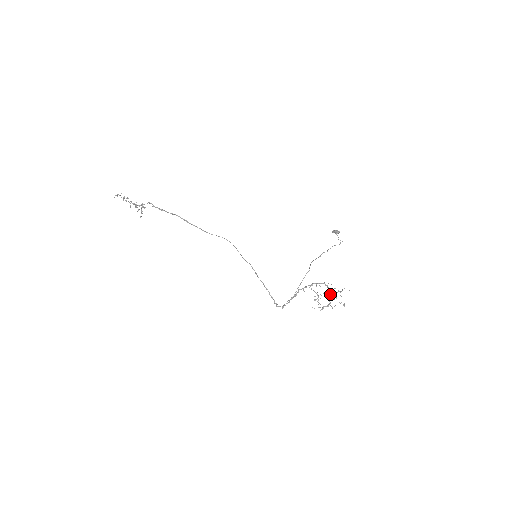
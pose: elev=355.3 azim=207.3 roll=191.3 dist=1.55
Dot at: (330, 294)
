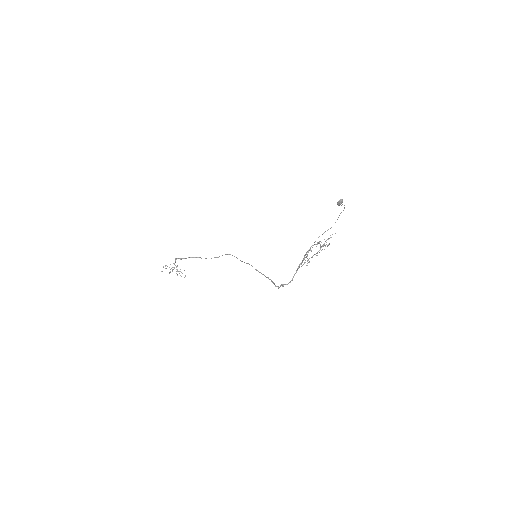
Dot at: occluded
